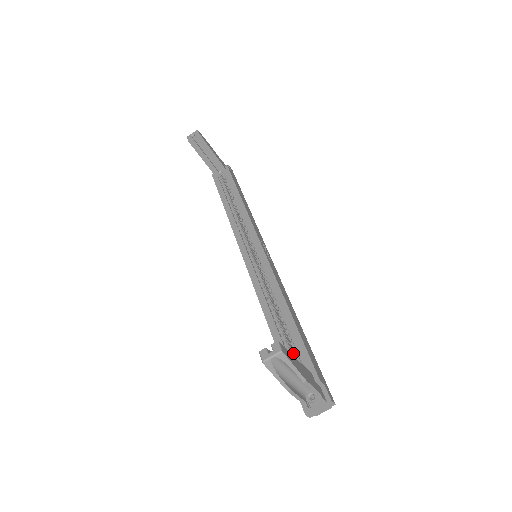
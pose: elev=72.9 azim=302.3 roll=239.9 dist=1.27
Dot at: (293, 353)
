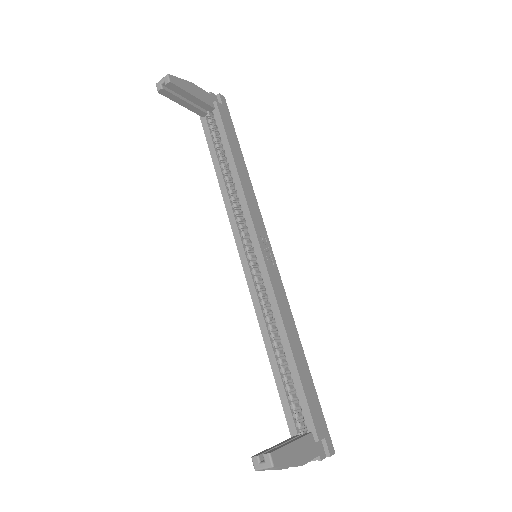
Dot at: (295, 395)
